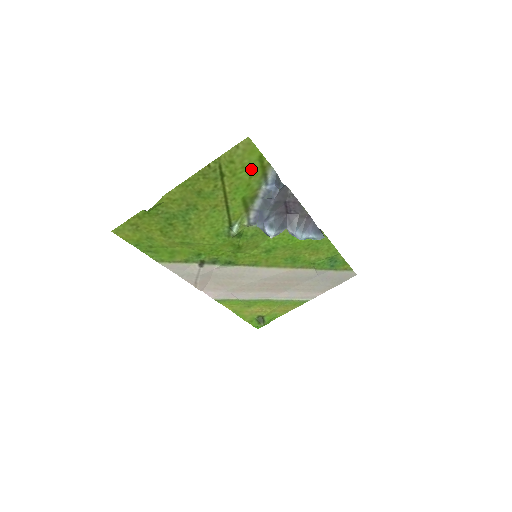
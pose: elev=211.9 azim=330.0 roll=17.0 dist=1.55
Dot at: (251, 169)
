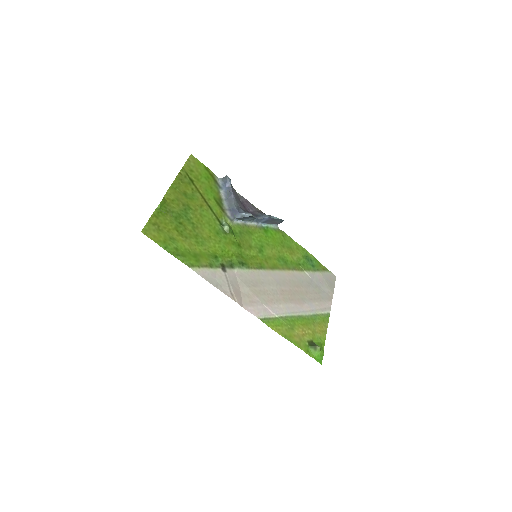
Dot at: (205, 176)
